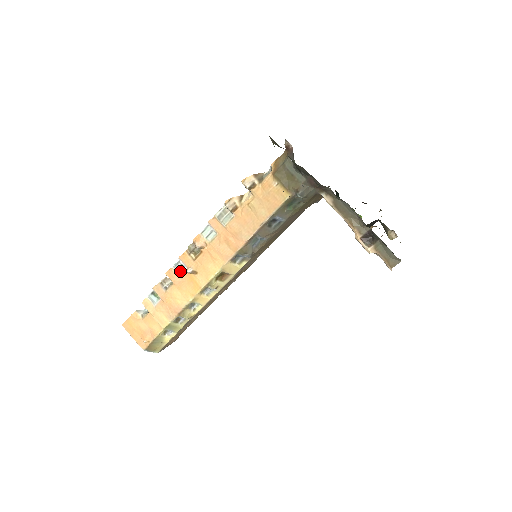
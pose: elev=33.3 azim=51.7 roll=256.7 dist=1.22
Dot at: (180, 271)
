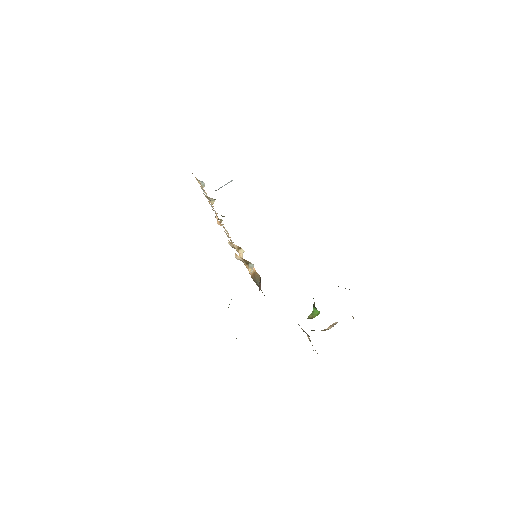
Dot at: occluded
